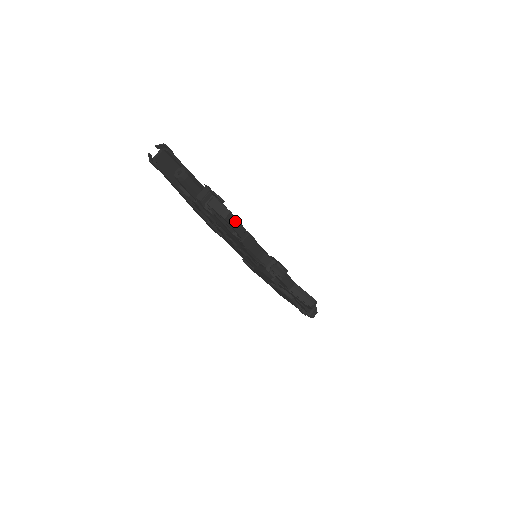
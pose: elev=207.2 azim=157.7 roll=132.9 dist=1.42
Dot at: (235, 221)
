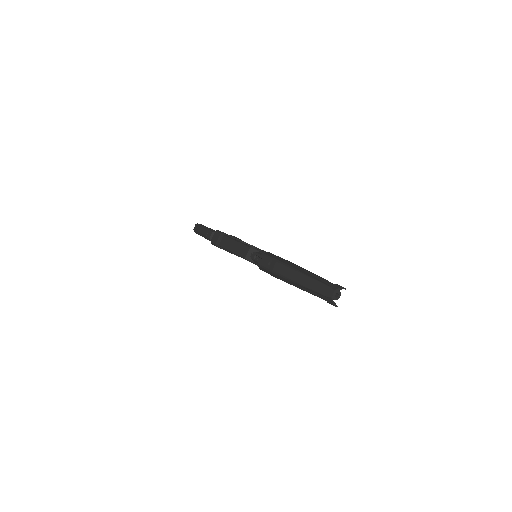
Dot at: occluded
